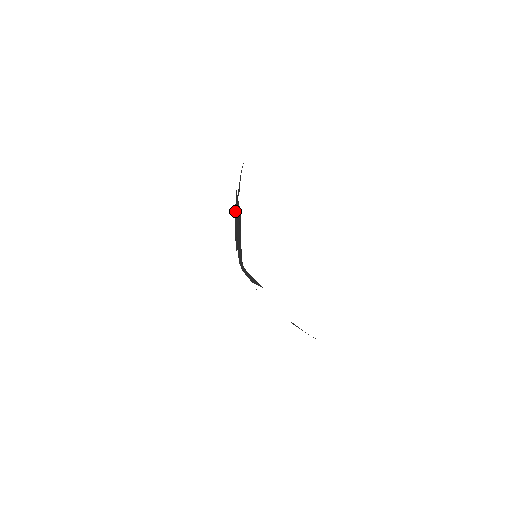
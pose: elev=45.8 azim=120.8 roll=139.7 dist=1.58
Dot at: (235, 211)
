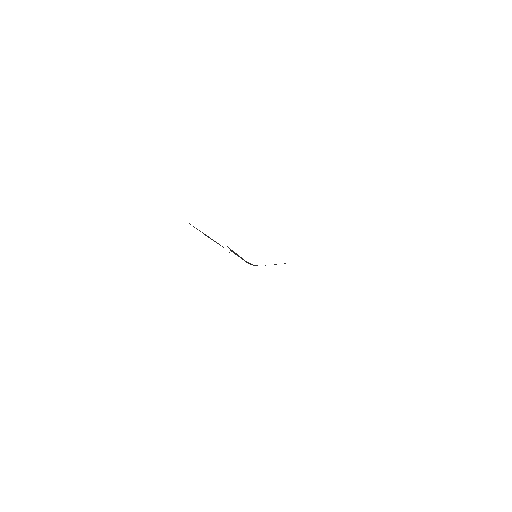
Dot at: occluded
